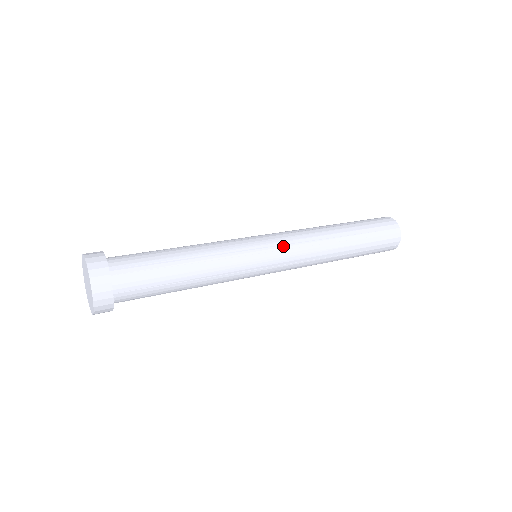
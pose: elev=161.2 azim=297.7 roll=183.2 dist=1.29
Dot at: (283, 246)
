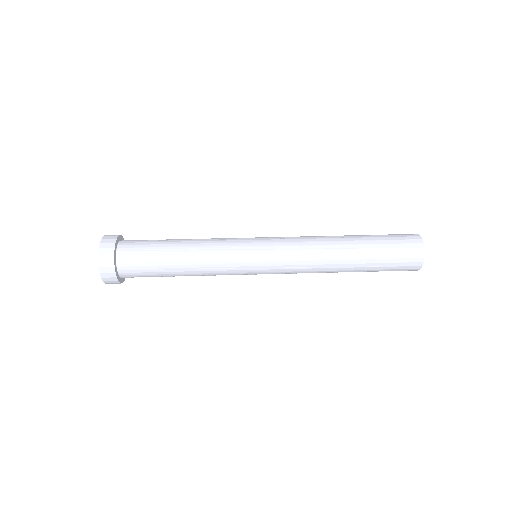
Dot at: (277, 250)
